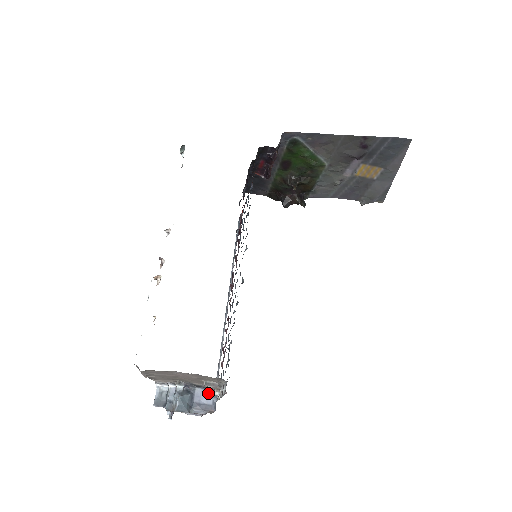
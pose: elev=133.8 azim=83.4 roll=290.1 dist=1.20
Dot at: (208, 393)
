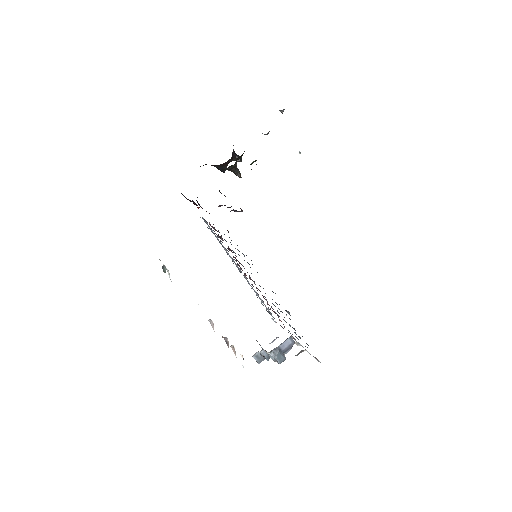
Dot at: (286, 341)
